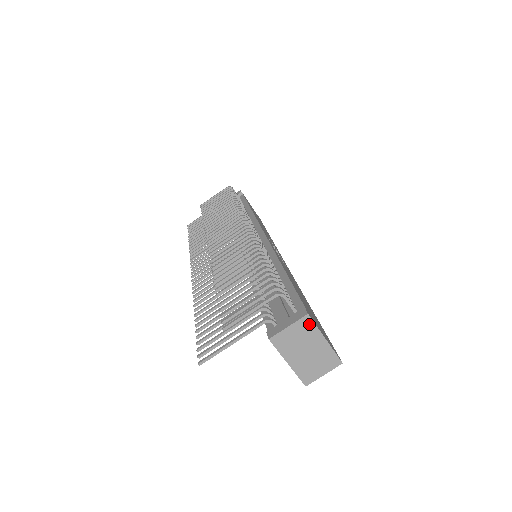
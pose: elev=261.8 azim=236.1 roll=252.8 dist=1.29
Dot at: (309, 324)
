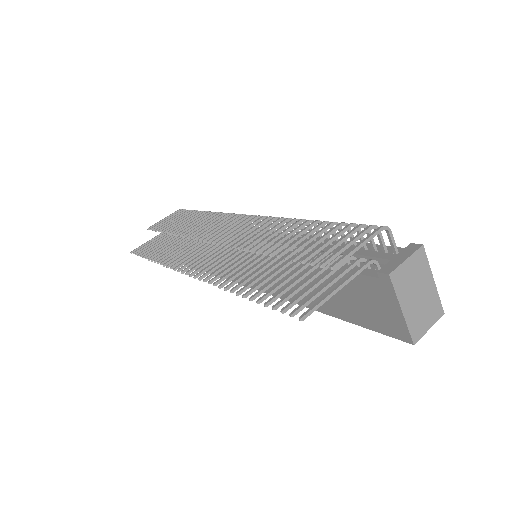
Dot at: (423, 258)
